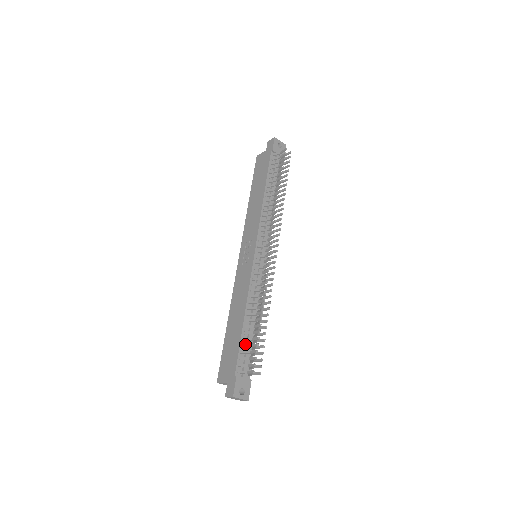
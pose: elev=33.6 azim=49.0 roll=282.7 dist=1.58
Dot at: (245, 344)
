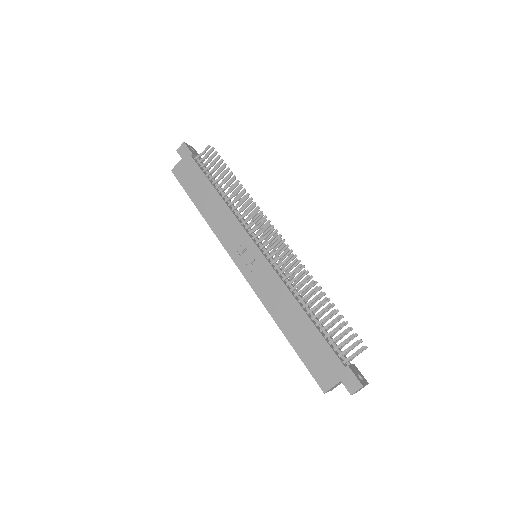
Dot at: (328, 333)
